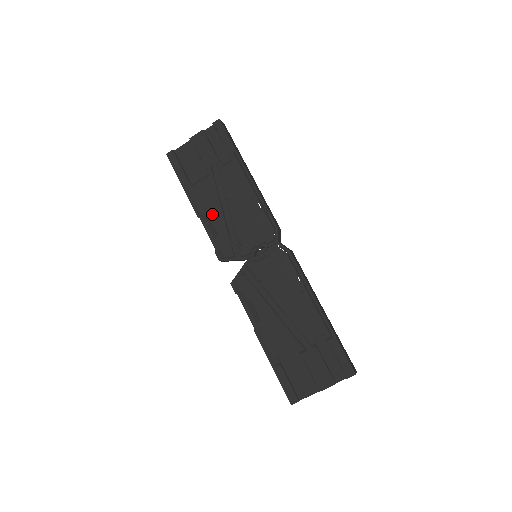
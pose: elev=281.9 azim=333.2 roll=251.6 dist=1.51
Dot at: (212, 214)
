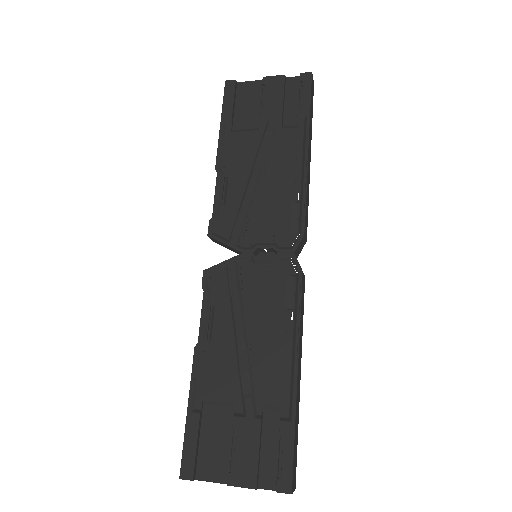
Dot at: (234, 175)
